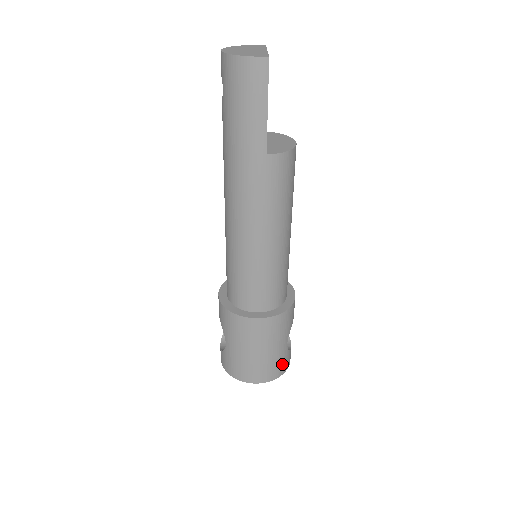
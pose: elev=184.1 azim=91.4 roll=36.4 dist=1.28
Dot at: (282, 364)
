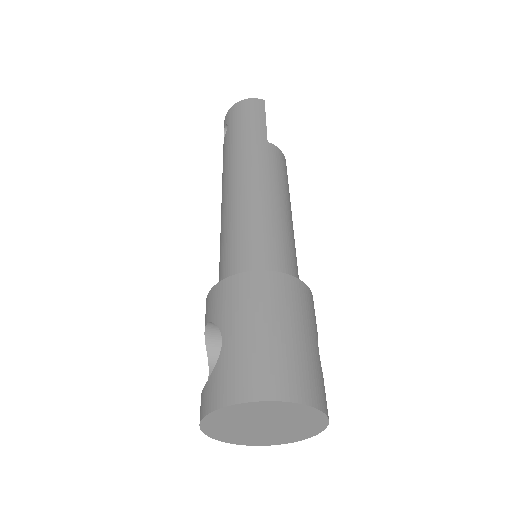
Dot at: (319, 385)
